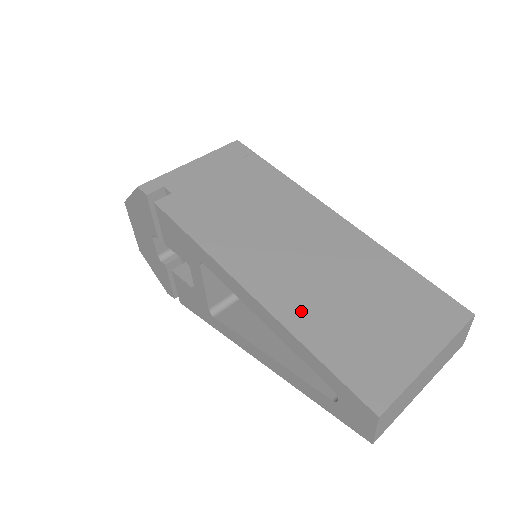
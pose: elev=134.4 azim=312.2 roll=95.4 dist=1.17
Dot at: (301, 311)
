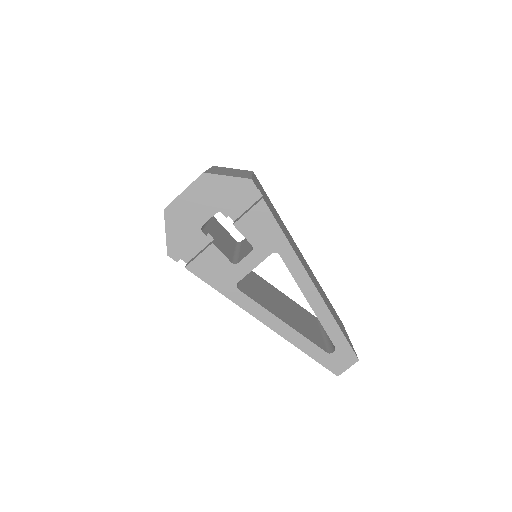
Dot at: occluded
